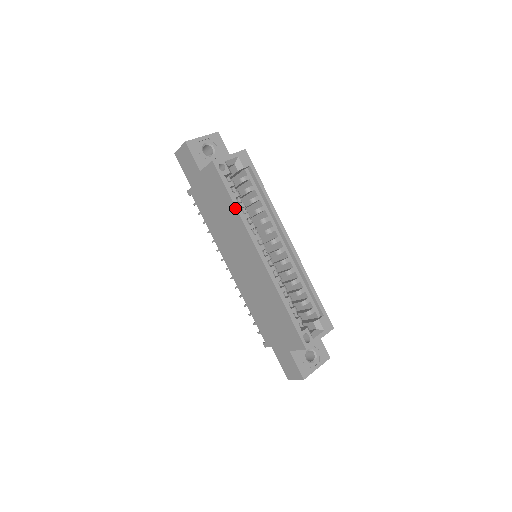
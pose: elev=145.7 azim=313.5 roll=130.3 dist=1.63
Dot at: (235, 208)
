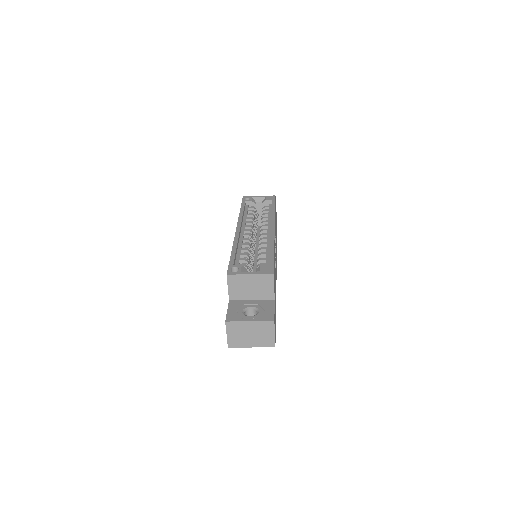
Dot at: (240, 212)
